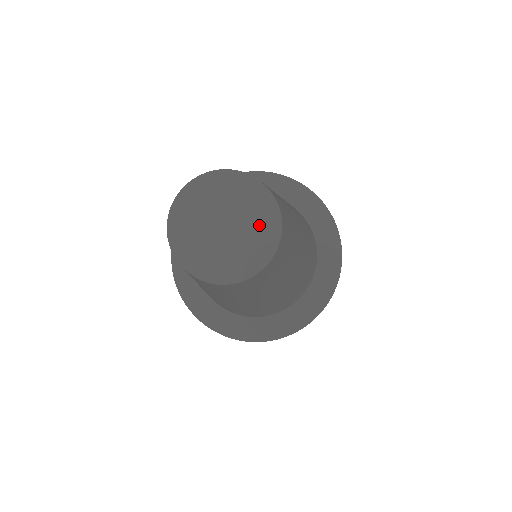
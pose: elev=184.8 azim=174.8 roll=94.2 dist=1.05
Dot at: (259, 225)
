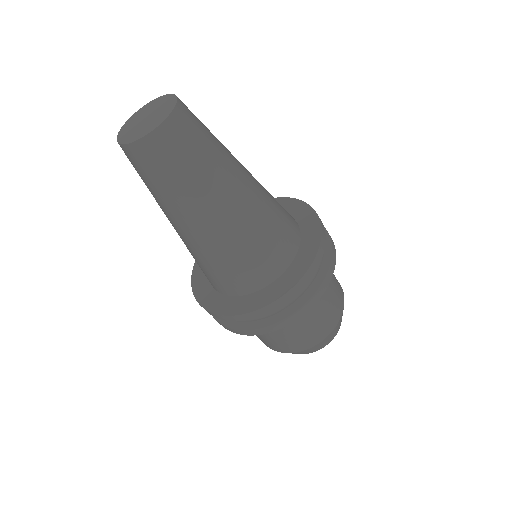
Dot at: (164, 105)
